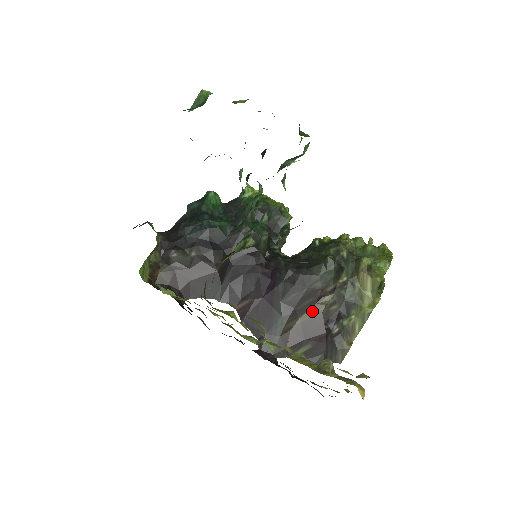
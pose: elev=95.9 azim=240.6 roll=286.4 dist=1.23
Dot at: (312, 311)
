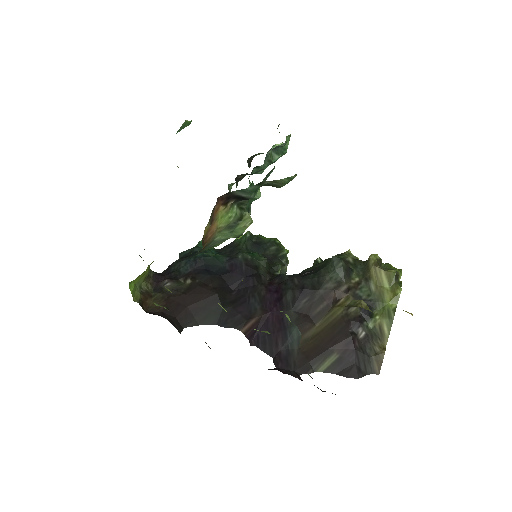
Dot at: (329, 316)
